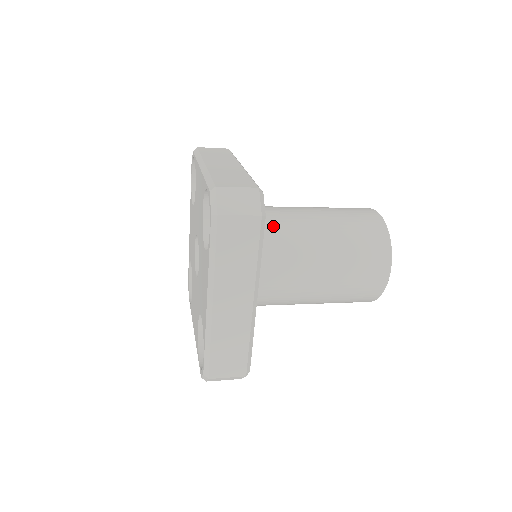
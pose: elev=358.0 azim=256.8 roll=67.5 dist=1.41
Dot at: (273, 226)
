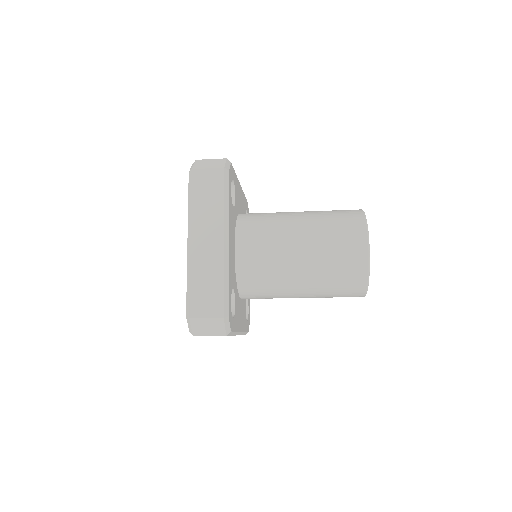
Dot at: (259, 215)
